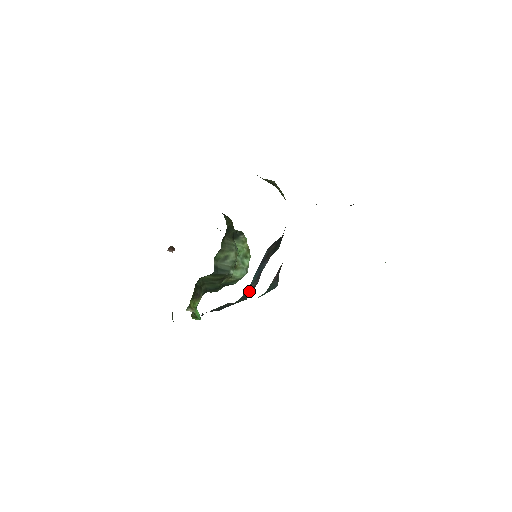
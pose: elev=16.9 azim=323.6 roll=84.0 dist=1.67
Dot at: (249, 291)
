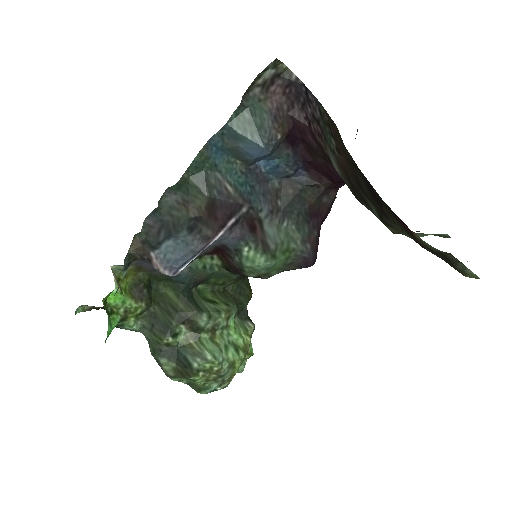
Dot at: (219, 189)
